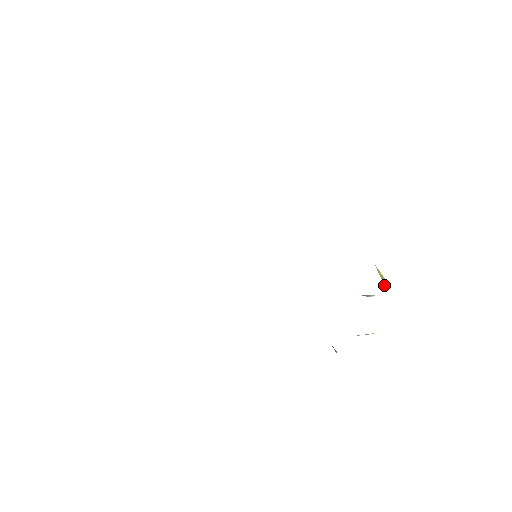
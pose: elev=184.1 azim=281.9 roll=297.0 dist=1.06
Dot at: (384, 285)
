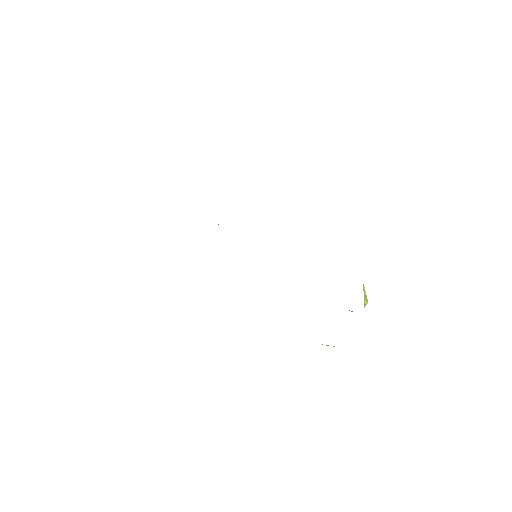
Dot at: (364, 305)
